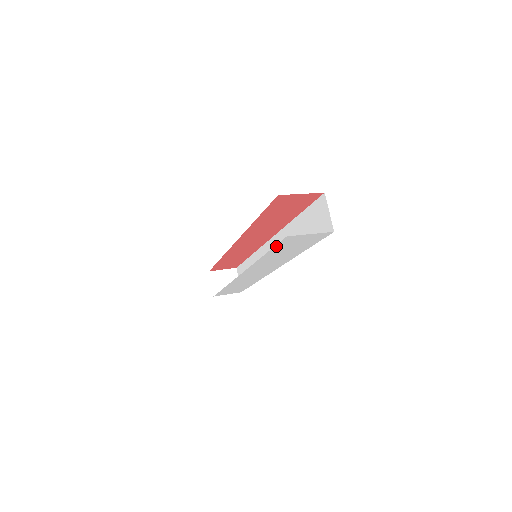
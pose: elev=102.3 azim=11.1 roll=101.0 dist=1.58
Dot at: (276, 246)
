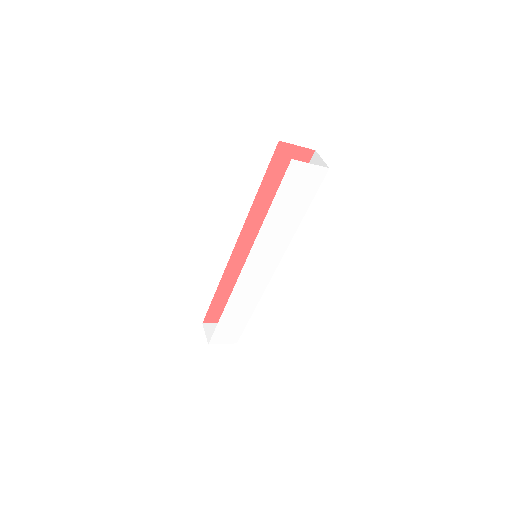
Dot at: (281, 186)
